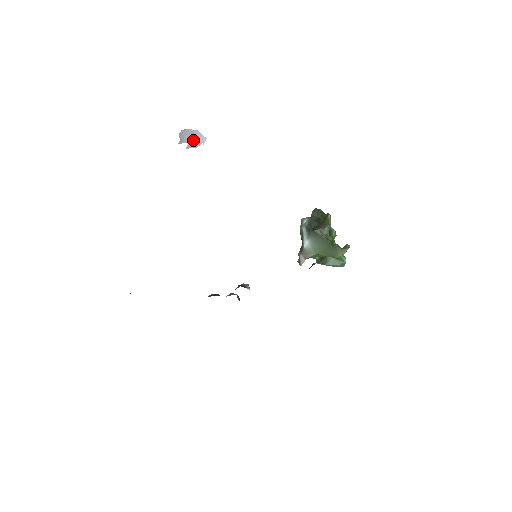
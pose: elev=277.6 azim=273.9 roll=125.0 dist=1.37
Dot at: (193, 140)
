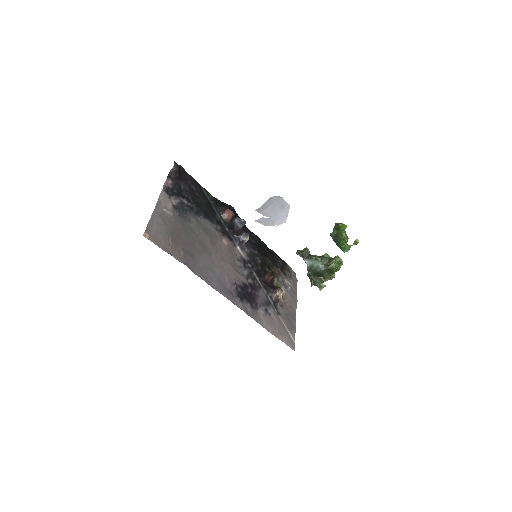
Dot at: (272, 216)
